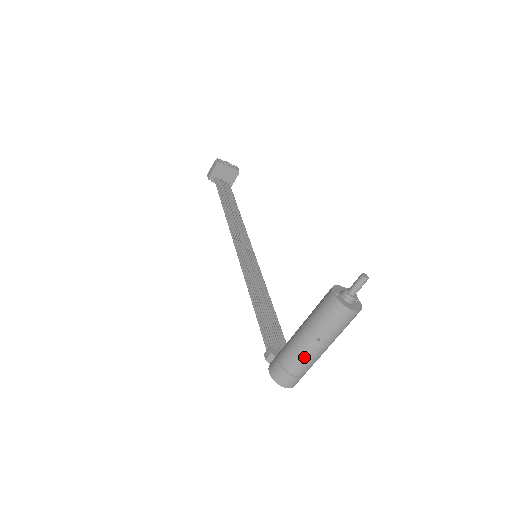
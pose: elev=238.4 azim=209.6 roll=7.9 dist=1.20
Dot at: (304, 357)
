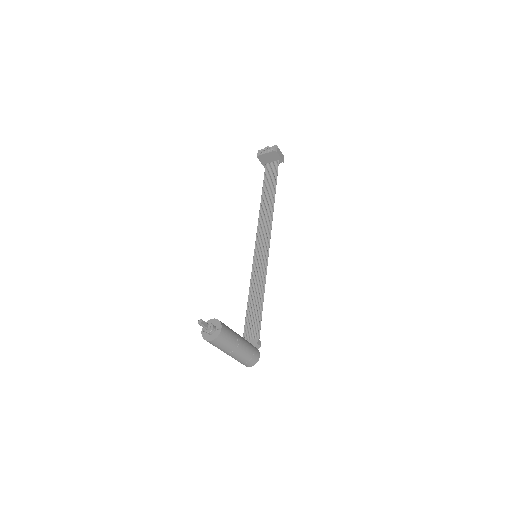
Dot at: (231, 356)
